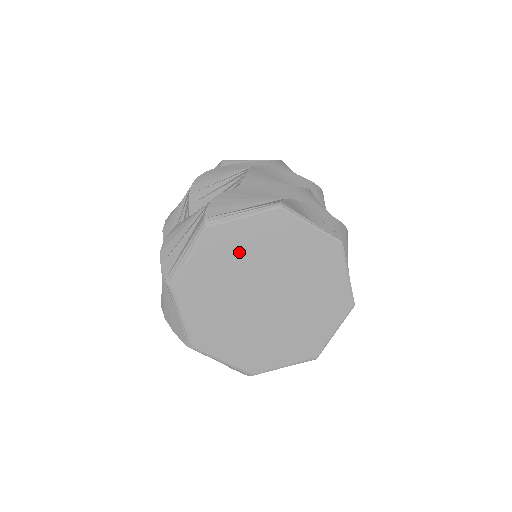
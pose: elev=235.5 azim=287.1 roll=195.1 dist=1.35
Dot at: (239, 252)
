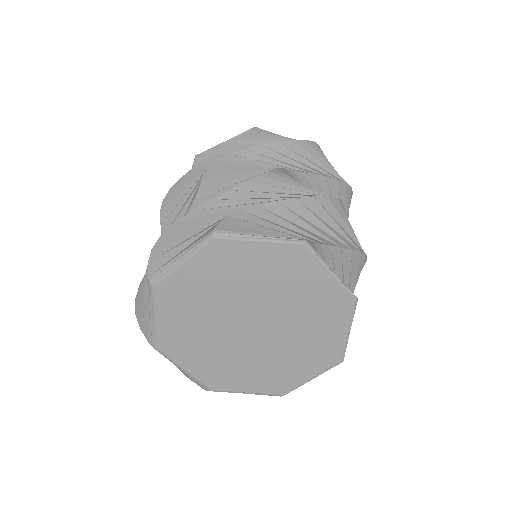
Dot at: (200, 295)
